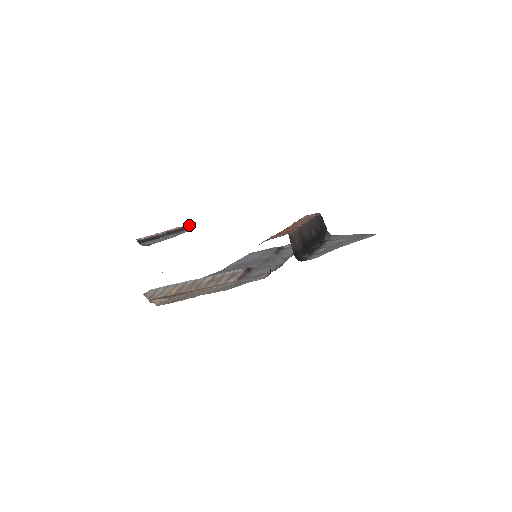
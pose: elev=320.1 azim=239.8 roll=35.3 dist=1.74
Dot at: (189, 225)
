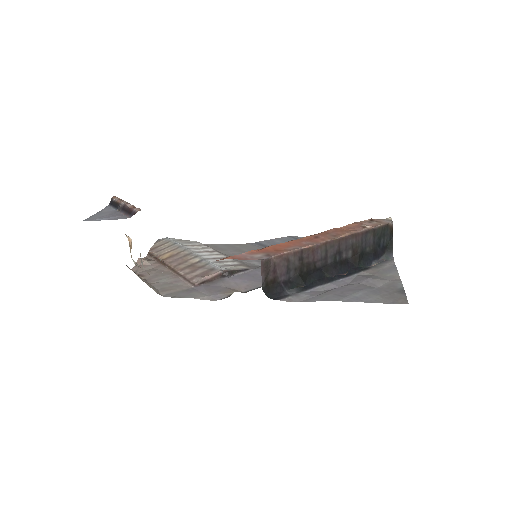
Dot at: (135, 210)
